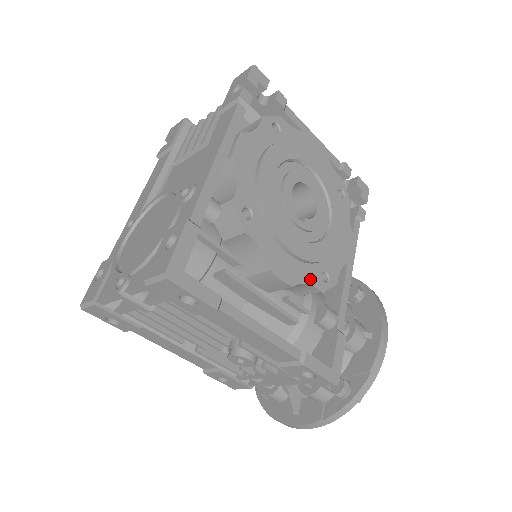
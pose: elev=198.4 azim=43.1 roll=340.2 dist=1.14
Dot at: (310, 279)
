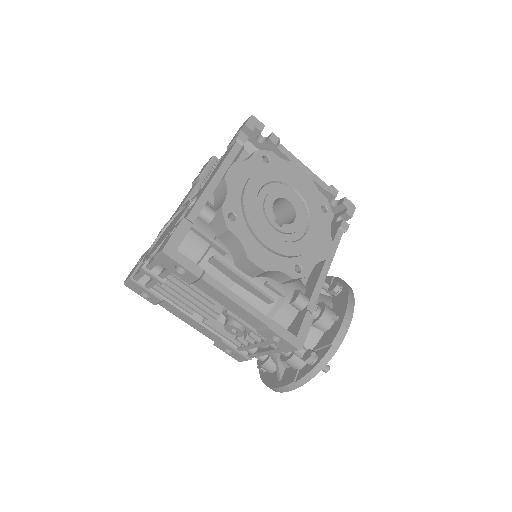
Dot at: (283, 268)
